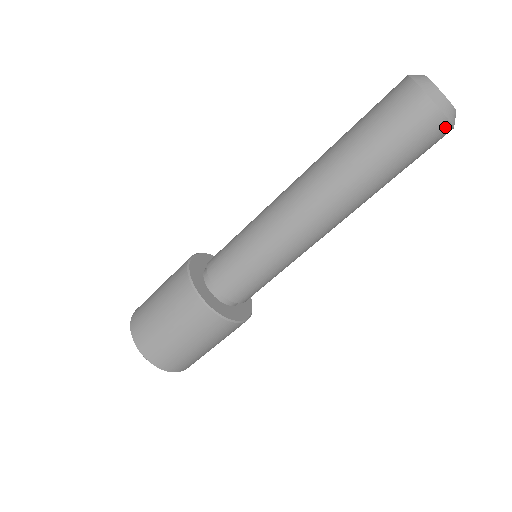
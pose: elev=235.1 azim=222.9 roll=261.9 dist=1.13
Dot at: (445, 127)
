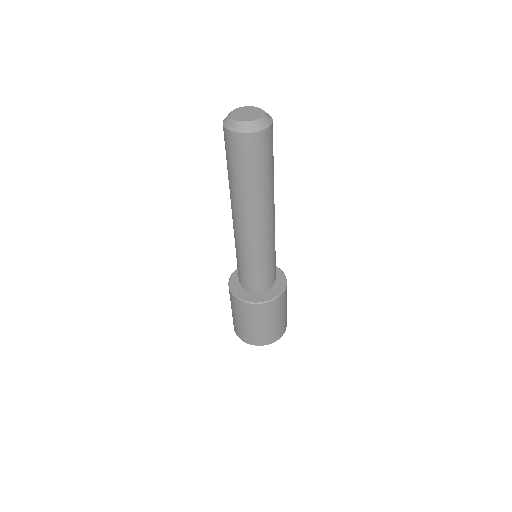
Dot at: (272, 127)
